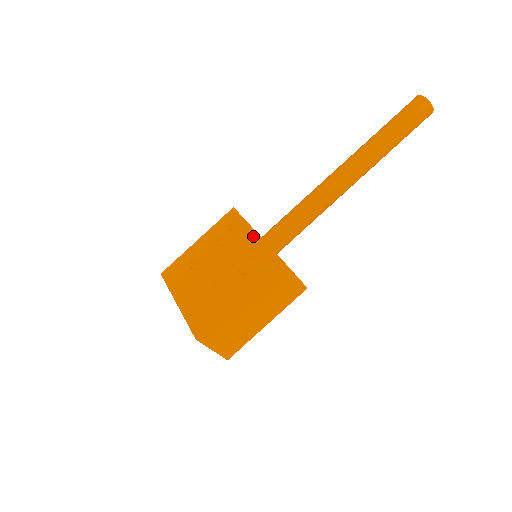
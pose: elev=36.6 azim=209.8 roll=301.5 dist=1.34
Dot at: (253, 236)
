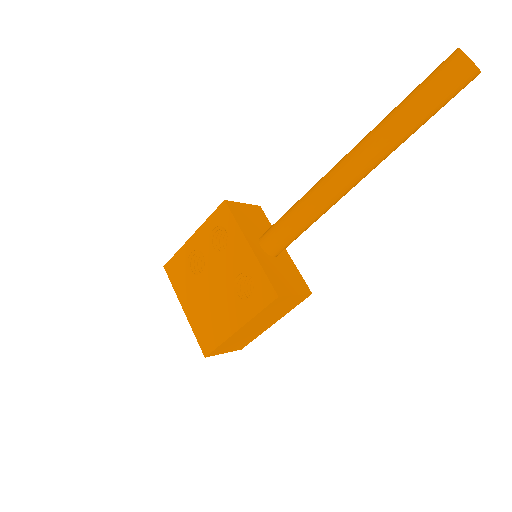
Dot at: (247, 252)
